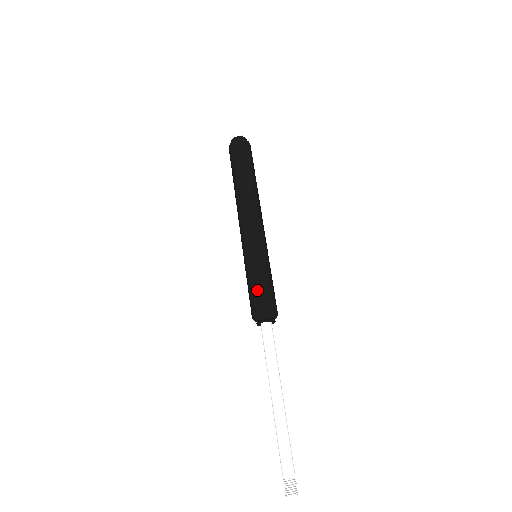
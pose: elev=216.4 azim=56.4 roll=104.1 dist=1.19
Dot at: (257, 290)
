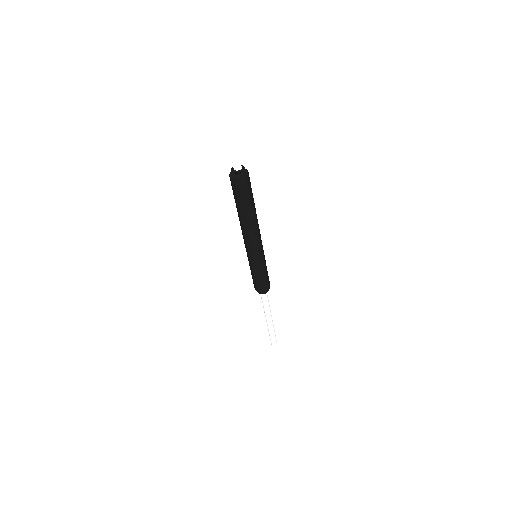
Dot at: (261, 282)
